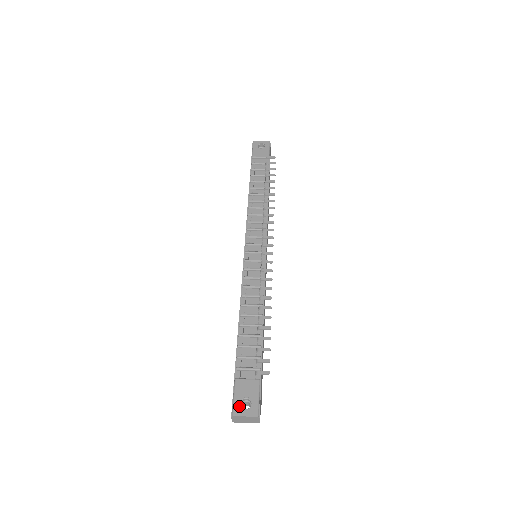
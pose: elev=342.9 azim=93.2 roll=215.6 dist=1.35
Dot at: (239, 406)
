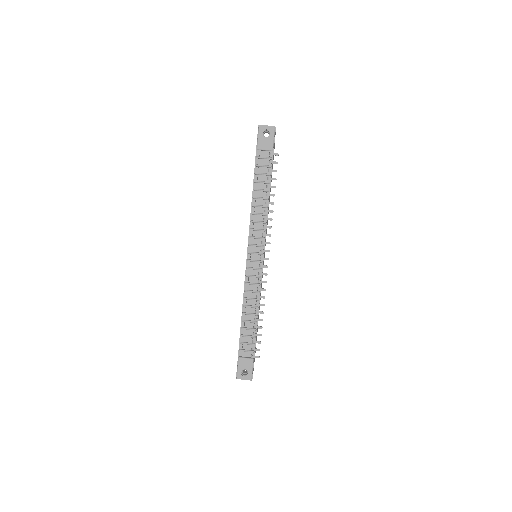
Dot at: (241, 374)
